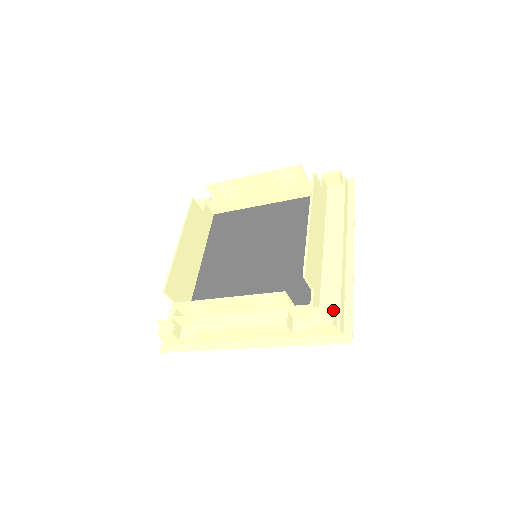
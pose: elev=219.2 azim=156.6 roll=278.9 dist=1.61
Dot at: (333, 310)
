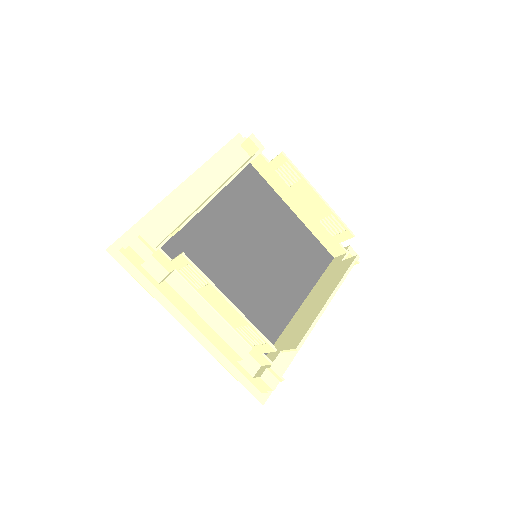
Dot at: (281, 380)
